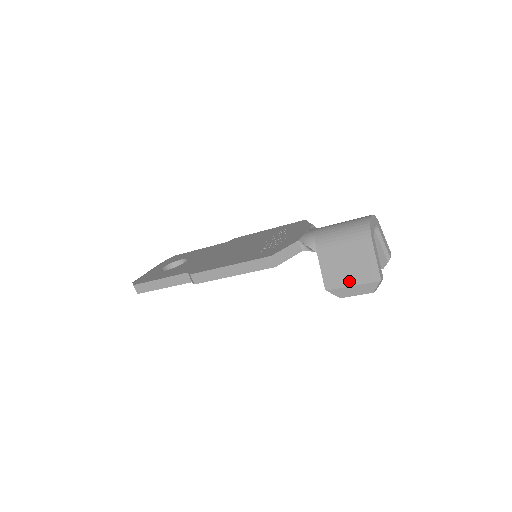
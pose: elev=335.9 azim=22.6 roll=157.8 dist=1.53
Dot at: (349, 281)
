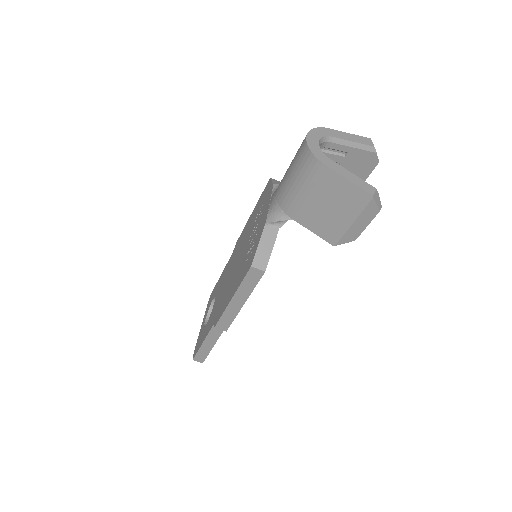
Dot at: (345, 221)
